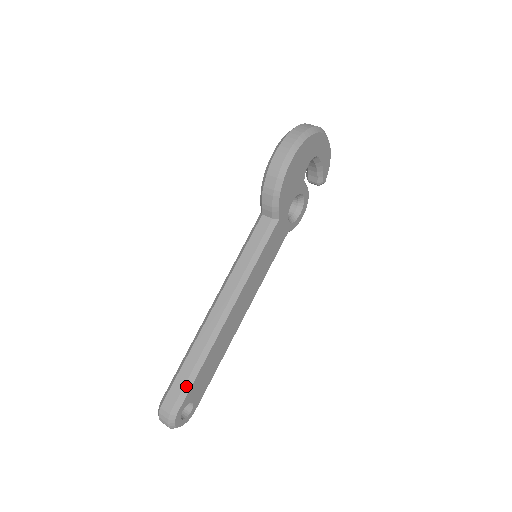
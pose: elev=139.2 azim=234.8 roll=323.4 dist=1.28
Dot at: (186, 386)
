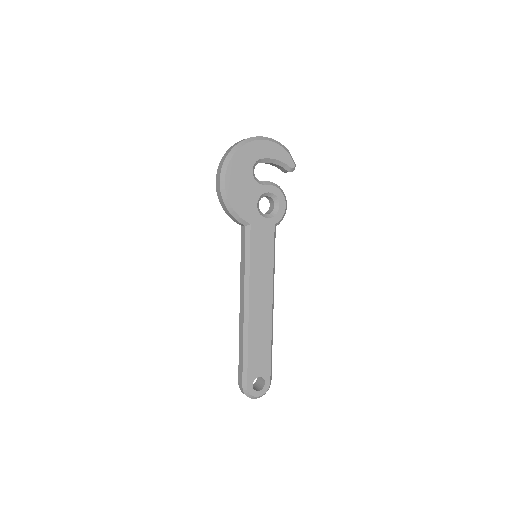
Dot at: (244, 368)
